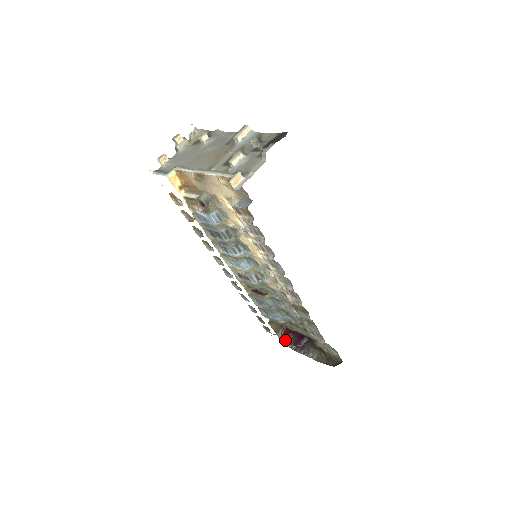
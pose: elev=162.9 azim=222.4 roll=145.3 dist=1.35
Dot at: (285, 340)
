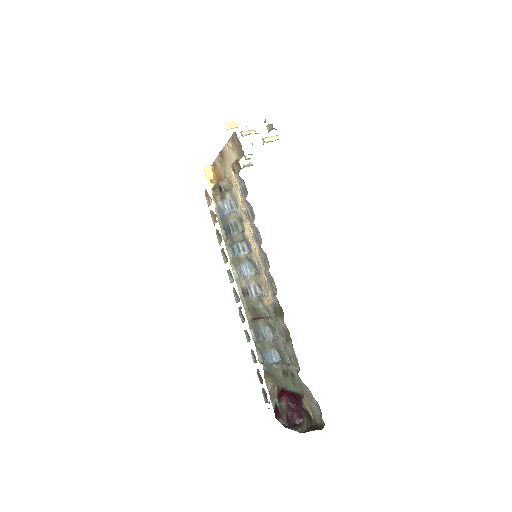
Dot at: (279, 411)
